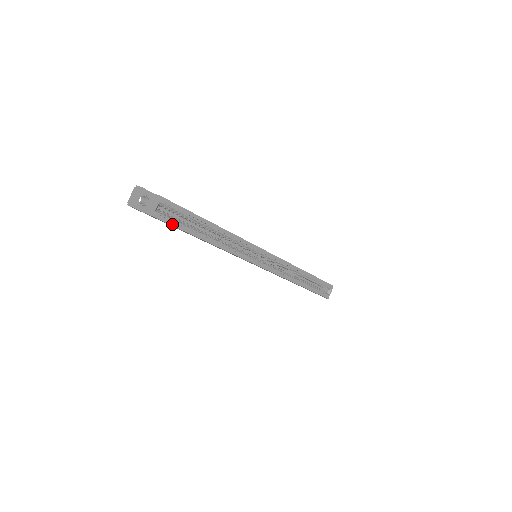
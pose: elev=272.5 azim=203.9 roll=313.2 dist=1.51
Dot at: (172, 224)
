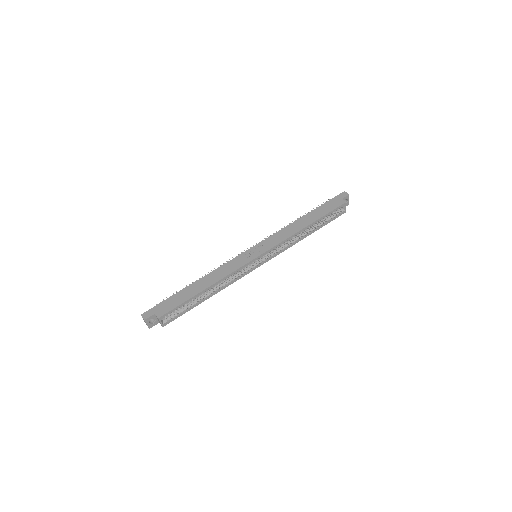
Dot at: (179, 316)
